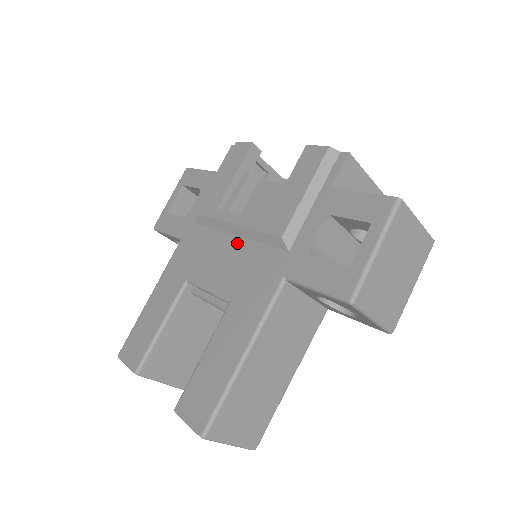
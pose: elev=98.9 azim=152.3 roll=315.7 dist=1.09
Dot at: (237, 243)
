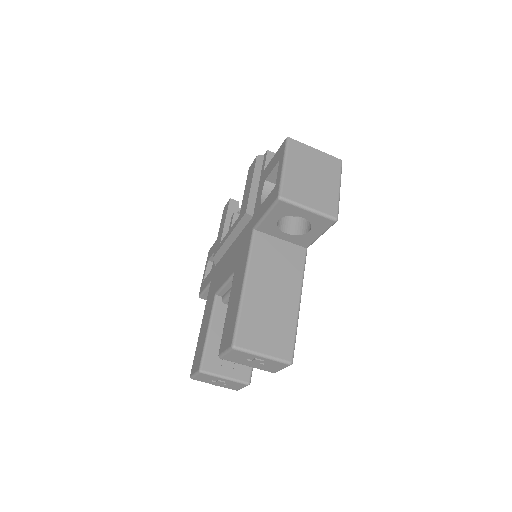
Dot at: (233, 246)
